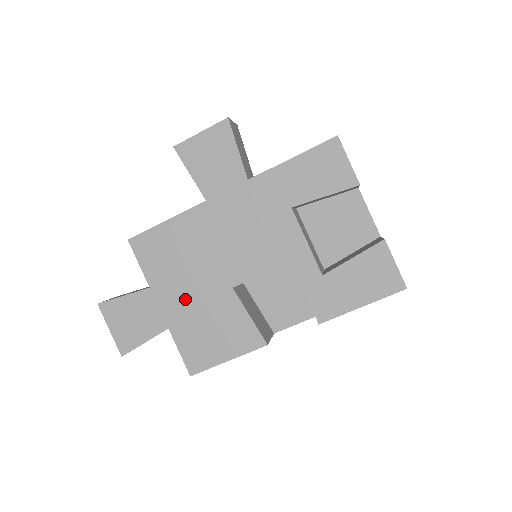
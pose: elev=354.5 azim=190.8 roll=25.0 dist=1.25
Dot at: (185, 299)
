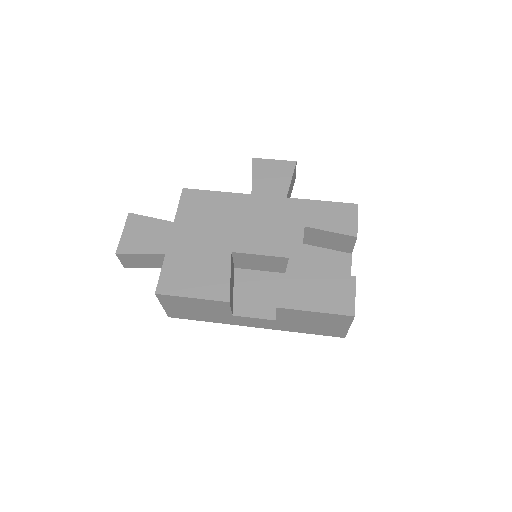
Dot at: (193, 241)
